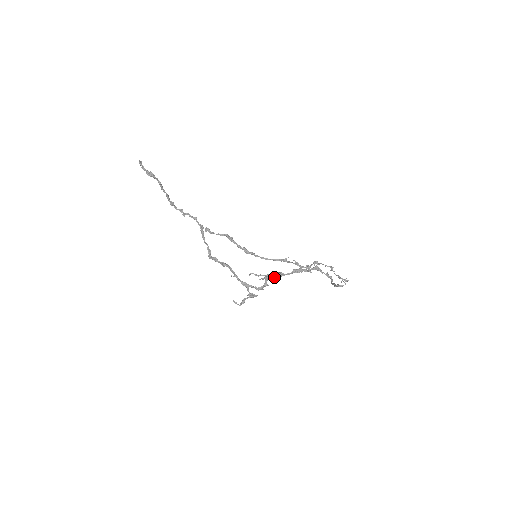
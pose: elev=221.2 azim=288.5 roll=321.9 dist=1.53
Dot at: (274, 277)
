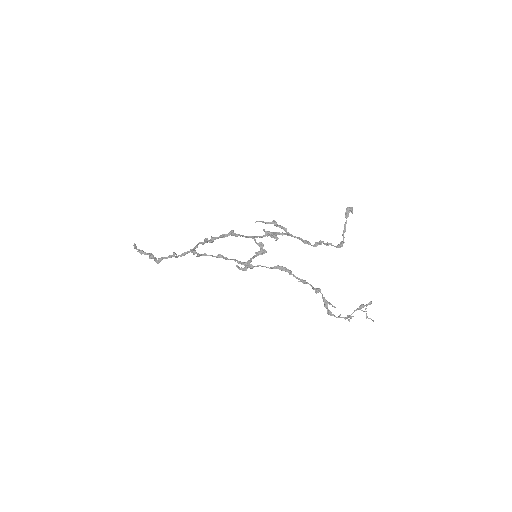
Dot at: occluded
